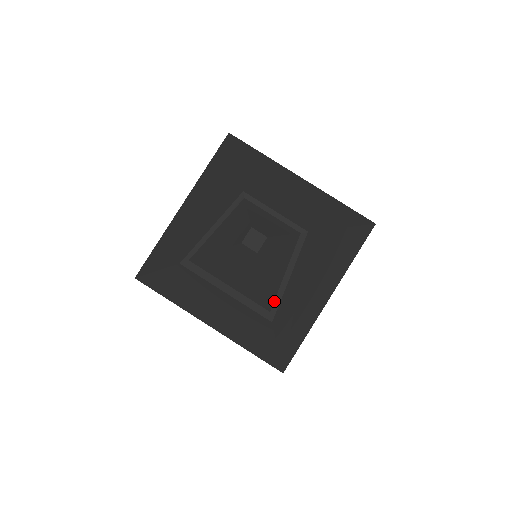
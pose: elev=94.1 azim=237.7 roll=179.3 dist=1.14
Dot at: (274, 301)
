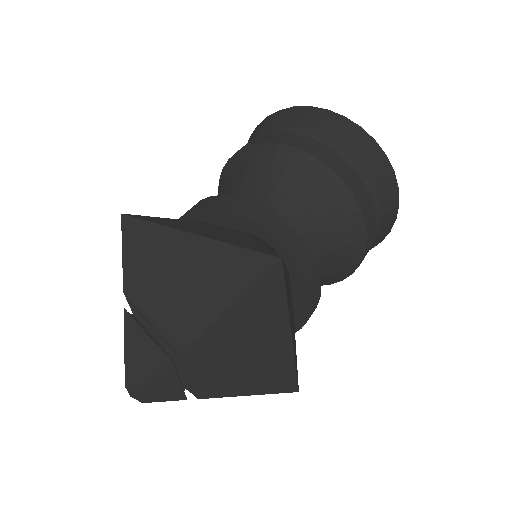
Dot at: occluded
